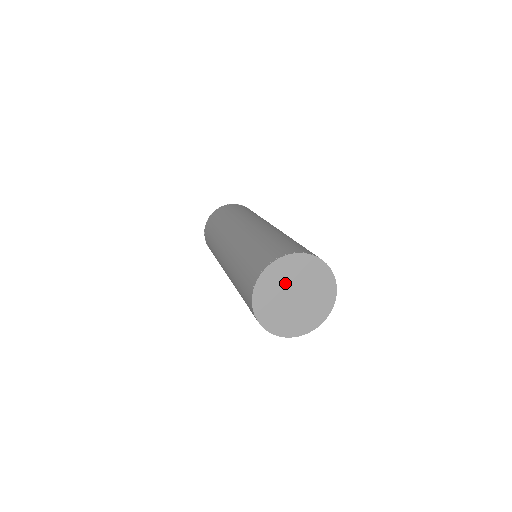
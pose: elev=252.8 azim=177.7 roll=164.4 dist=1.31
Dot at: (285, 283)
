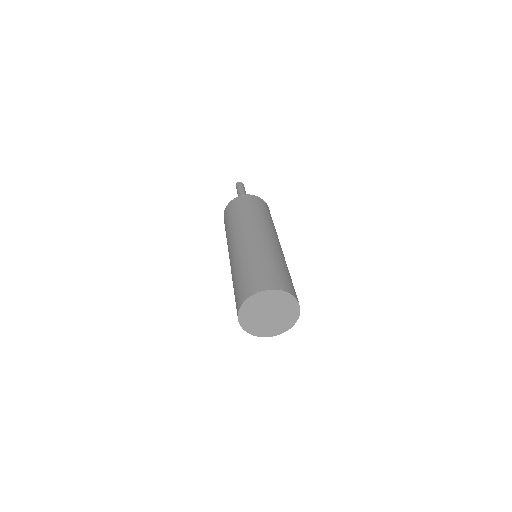
Dot at: (257, 312)
